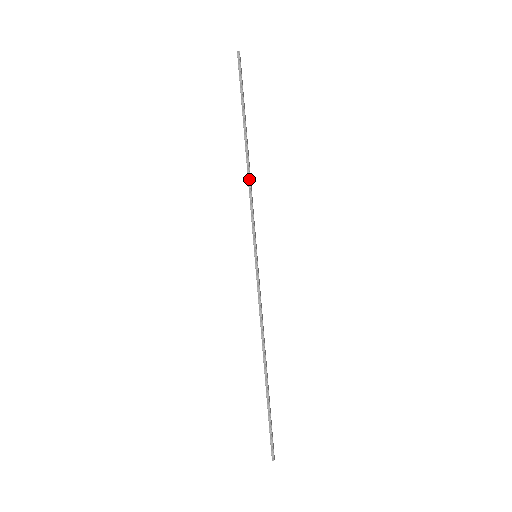
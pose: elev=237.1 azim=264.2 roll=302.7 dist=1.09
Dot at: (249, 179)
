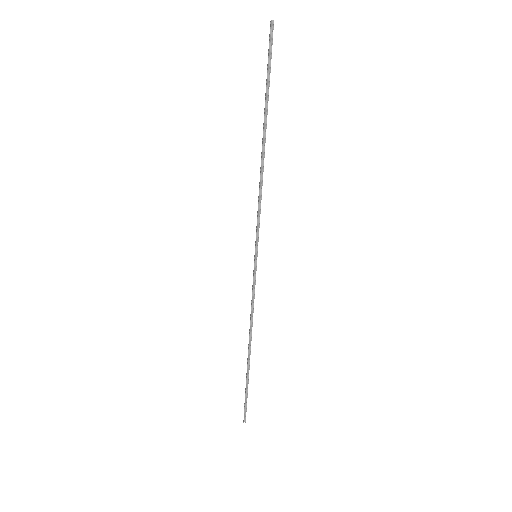
Dot at: (261, 179)
